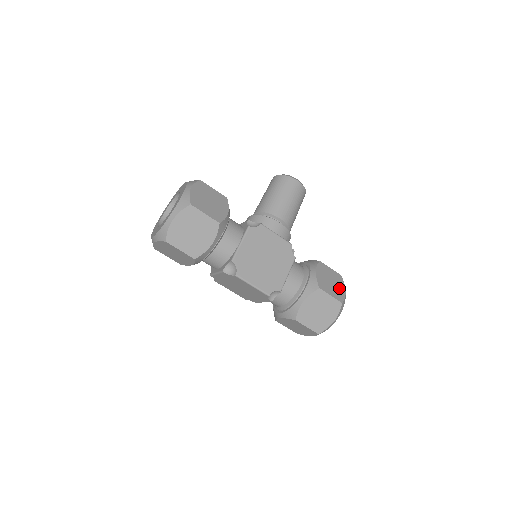
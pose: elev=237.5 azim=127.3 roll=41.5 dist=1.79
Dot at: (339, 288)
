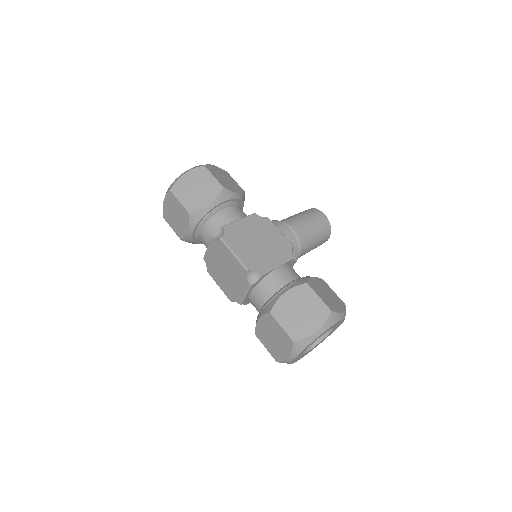
Dot at: (335, 304)
